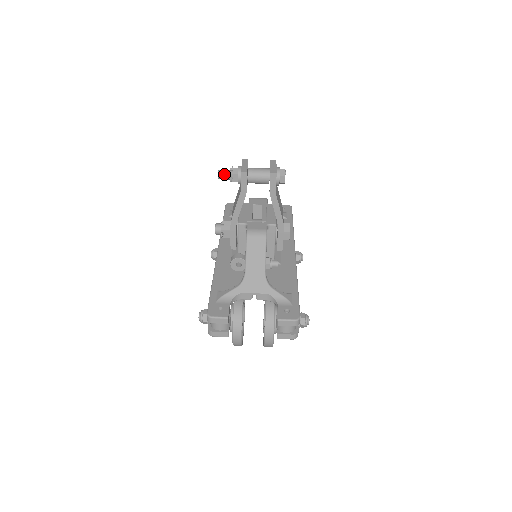
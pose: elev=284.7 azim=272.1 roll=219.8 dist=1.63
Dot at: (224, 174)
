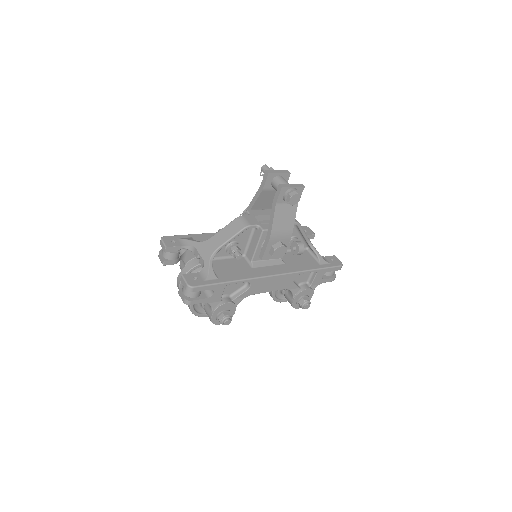
Dot at: (265, 169)
